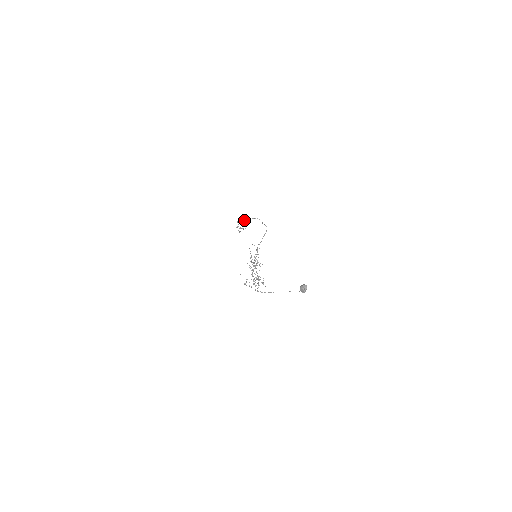
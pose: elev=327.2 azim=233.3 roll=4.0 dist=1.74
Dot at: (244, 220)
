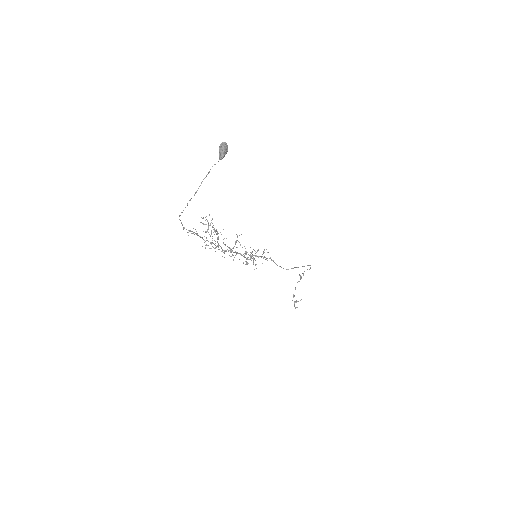
Dot at: occluded
